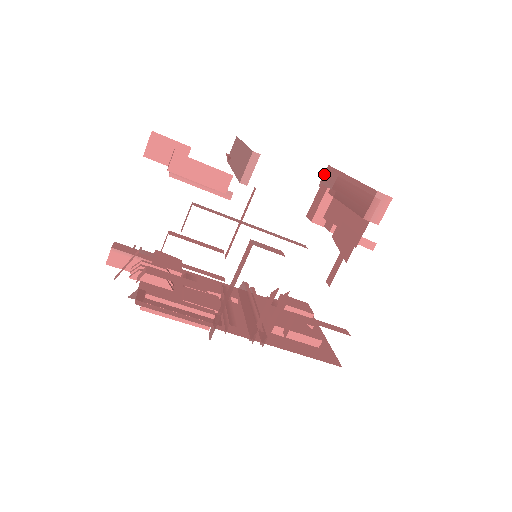
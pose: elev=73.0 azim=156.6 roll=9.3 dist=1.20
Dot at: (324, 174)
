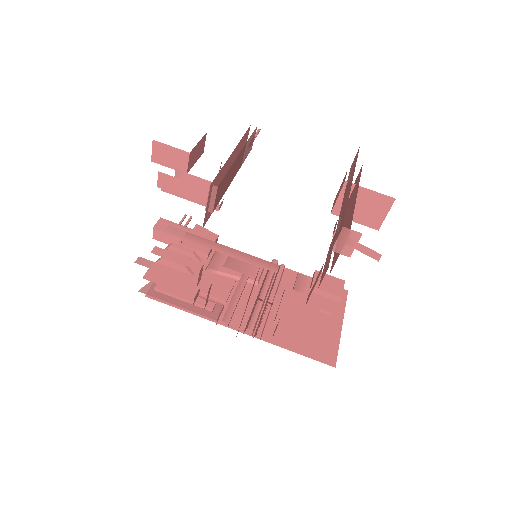
Dot at: (355, 156)
